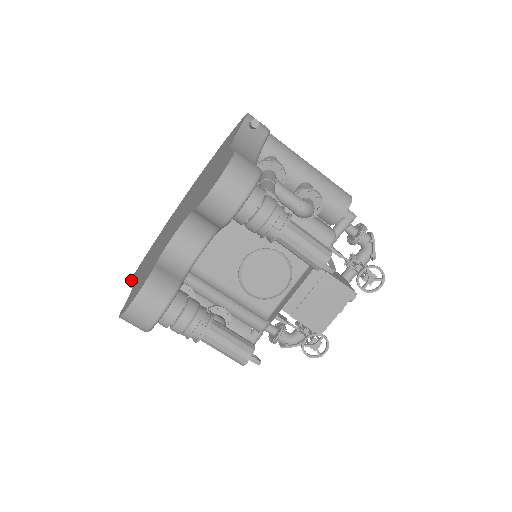
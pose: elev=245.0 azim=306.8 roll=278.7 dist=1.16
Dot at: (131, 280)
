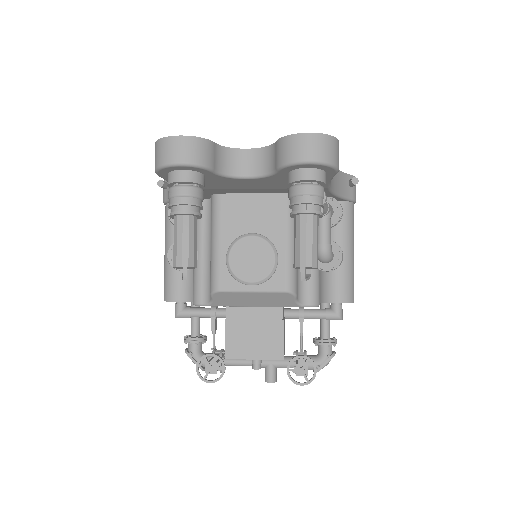
Dot at: occluded
